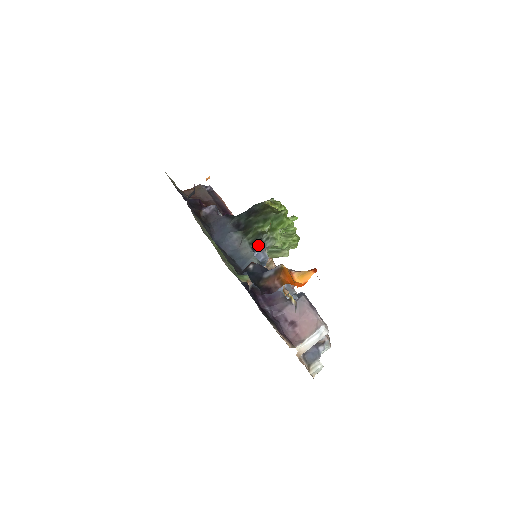
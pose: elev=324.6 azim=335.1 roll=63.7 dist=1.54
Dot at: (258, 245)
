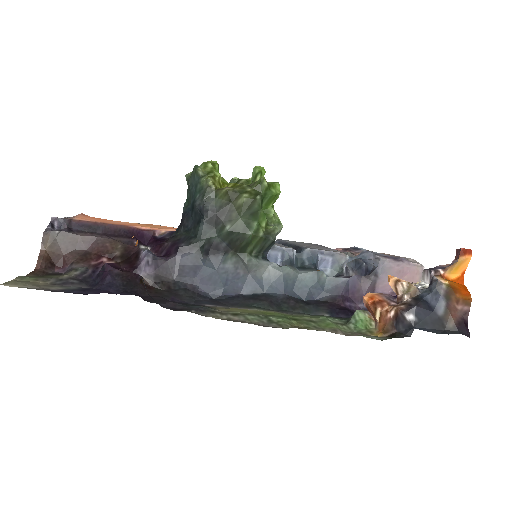
Dot at: (269, 249)
